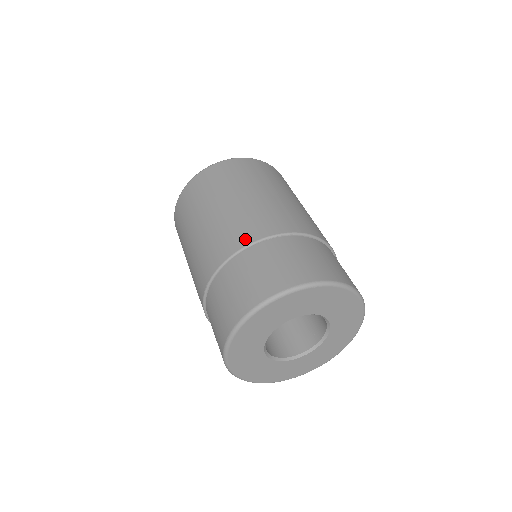
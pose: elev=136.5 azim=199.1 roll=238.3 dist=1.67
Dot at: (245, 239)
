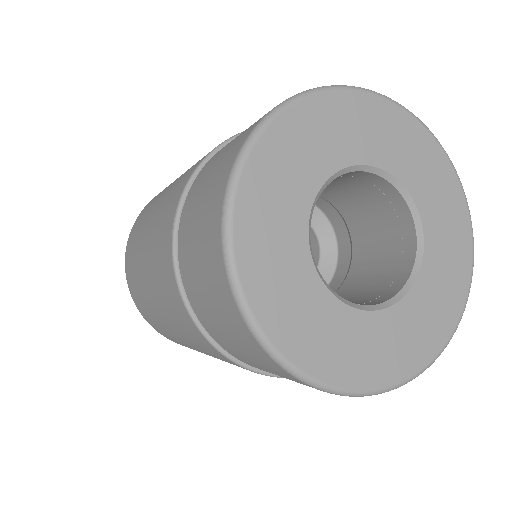
Dot at: occluded
